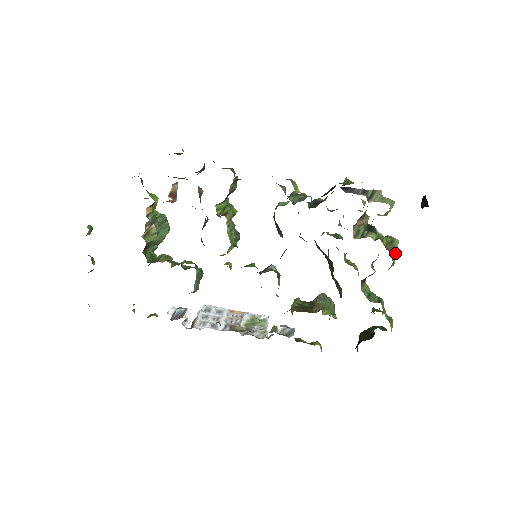
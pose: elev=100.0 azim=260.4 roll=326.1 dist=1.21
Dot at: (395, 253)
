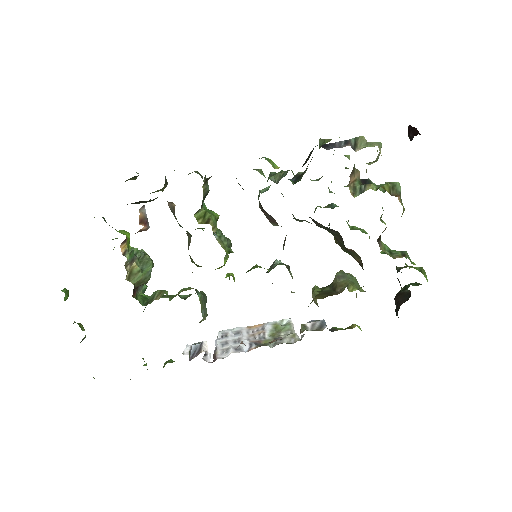
Dot at: occluded
